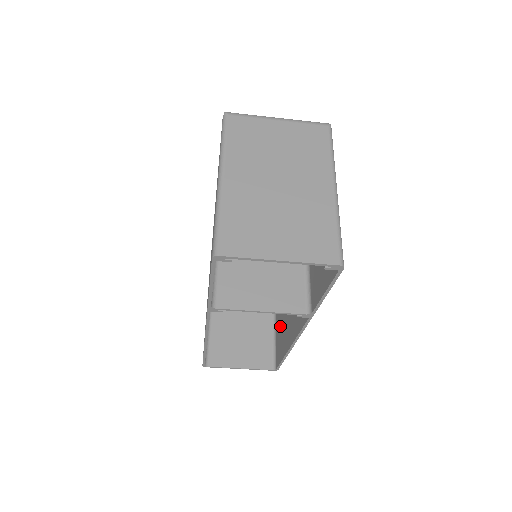
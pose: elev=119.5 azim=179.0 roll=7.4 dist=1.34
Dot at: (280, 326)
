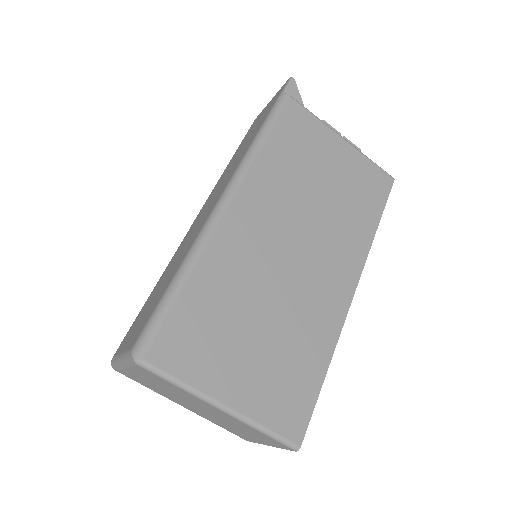
Dot at: (349, 181)
